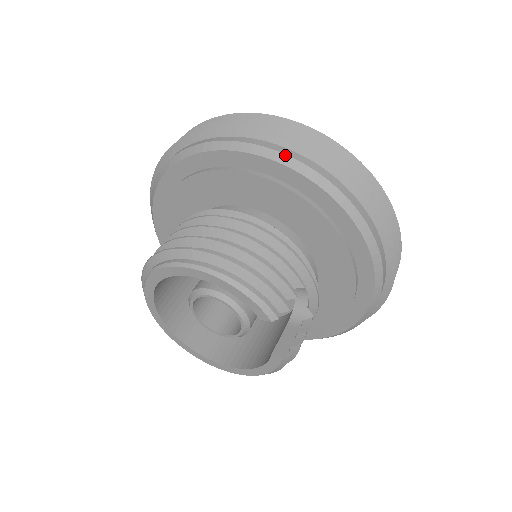
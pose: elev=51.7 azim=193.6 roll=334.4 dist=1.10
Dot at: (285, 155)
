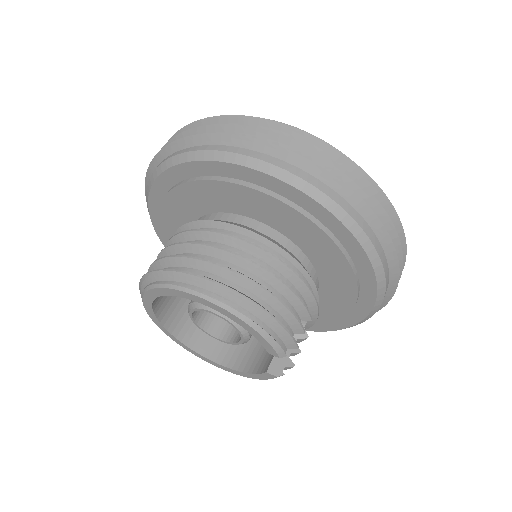
Dot at: (327, 196)
